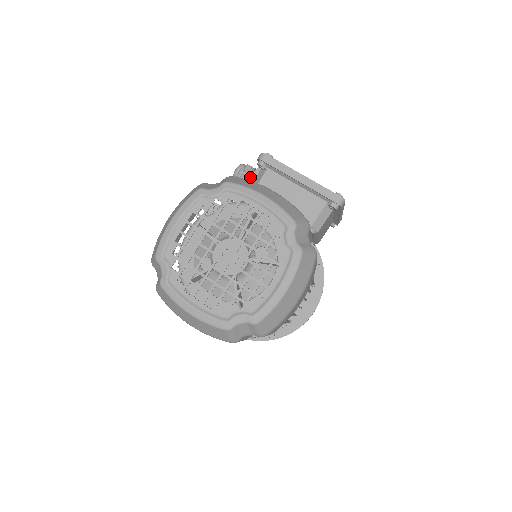
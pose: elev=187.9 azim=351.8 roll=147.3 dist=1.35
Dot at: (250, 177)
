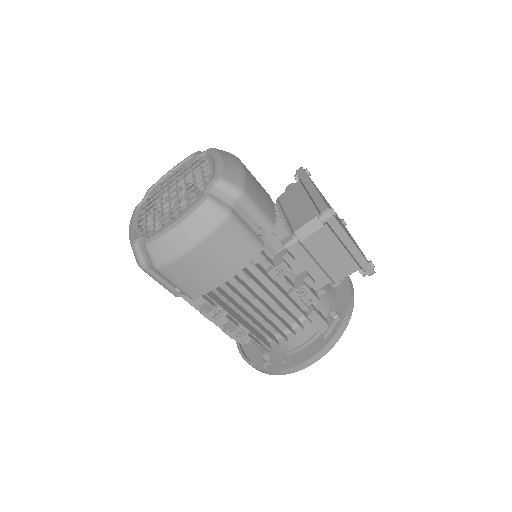
Dot at: occluded
